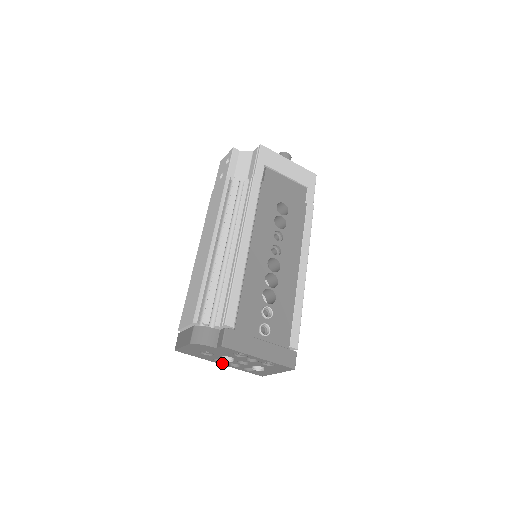
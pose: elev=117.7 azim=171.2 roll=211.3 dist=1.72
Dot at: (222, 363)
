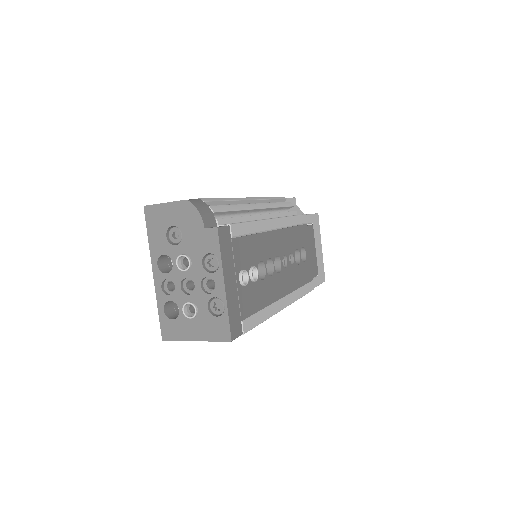
Dot at: (158, 273)
